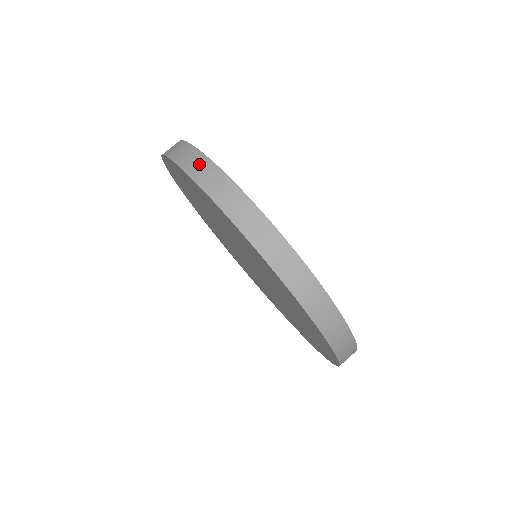
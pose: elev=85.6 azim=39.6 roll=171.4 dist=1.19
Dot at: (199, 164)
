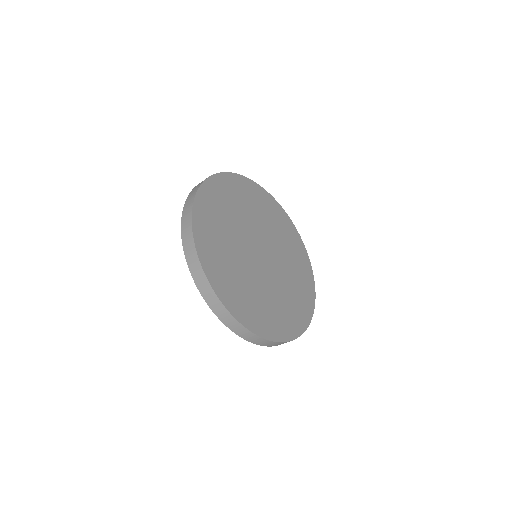
Dot at: occluded
